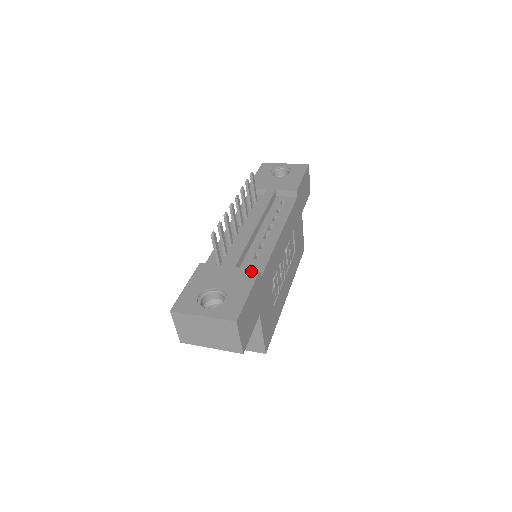
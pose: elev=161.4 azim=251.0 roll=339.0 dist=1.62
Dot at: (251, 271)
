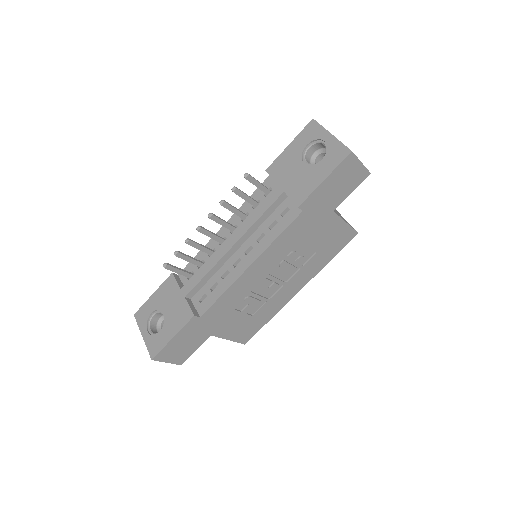
Dot at: (189, 312)
